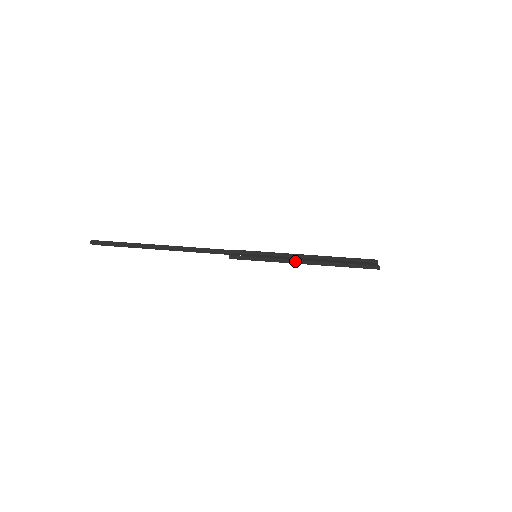
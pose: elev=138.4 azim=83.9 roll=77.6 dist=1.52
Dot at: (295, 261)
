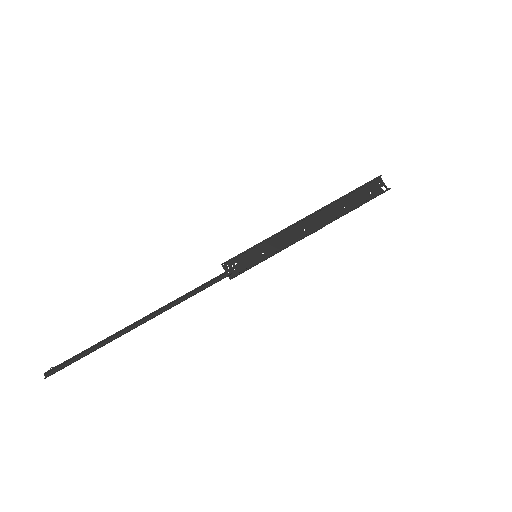
Dot at: occluded
